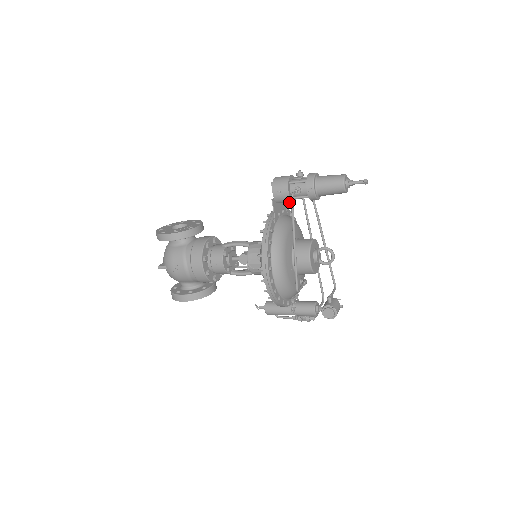
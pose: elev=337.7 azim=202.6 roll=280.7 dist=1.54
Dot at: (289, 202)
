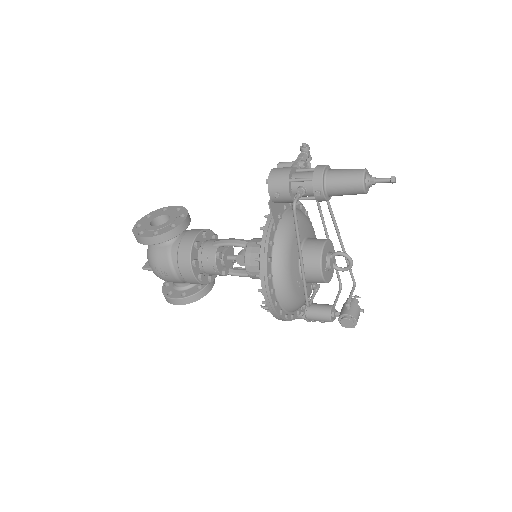
Dot at: (291, 202)
